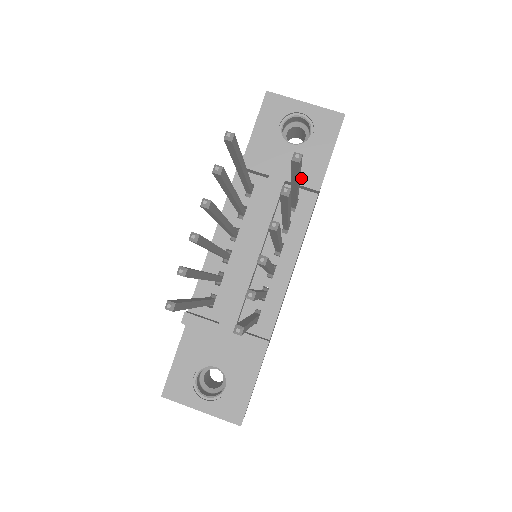
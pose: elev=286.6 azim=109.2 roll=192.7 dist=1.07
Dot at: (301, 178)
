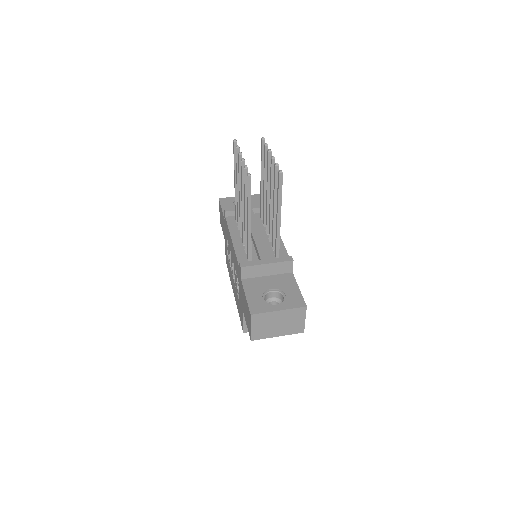
Dot at: (259, 206)
